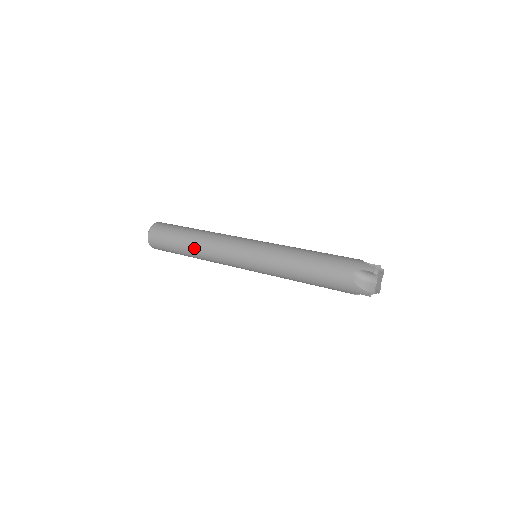
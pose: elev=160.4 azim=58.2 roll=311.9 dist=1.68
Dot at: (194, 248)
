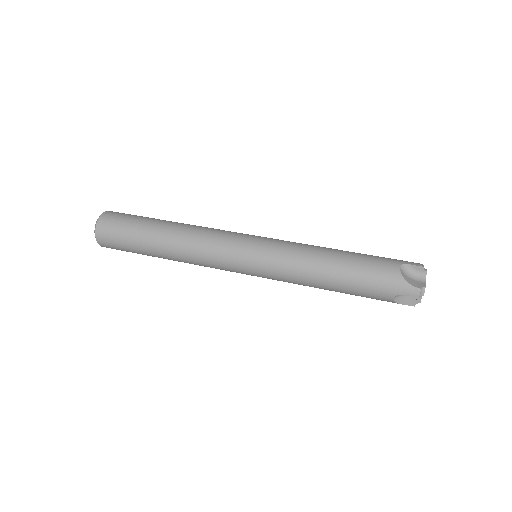
Dot at: (173, 260)
